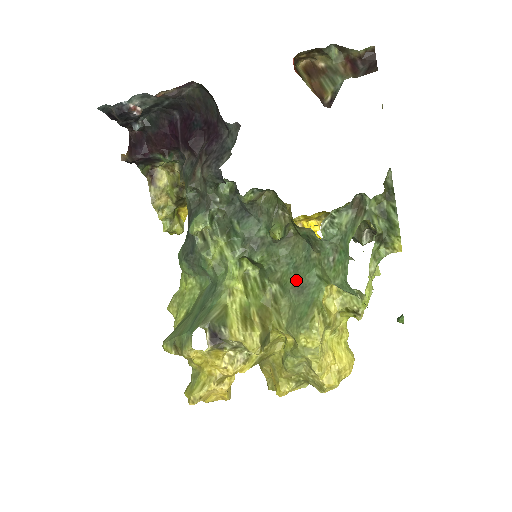
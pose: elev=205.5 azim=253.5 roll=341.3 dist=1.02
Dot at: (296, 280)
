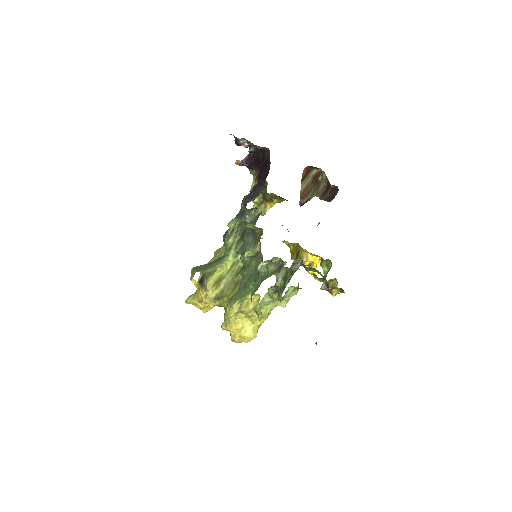
Dot at: (247, 281)
